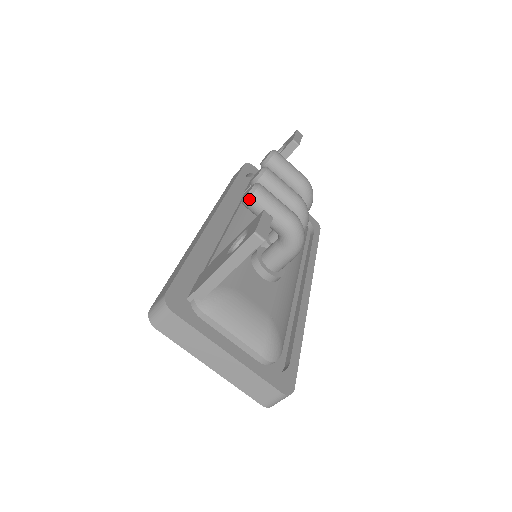
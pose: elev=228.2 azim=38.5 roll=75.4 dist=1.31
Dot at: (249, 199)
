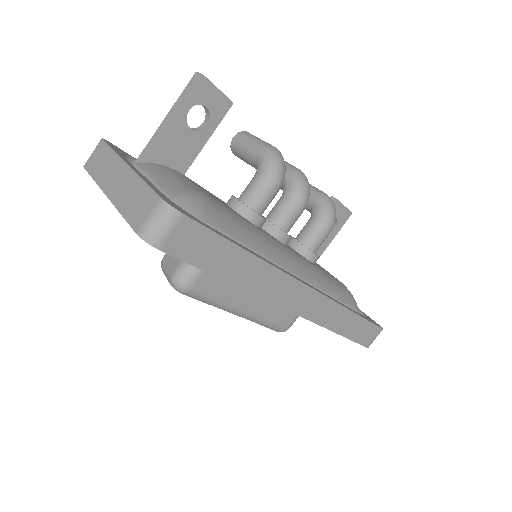
Dot at: (234, 137)
